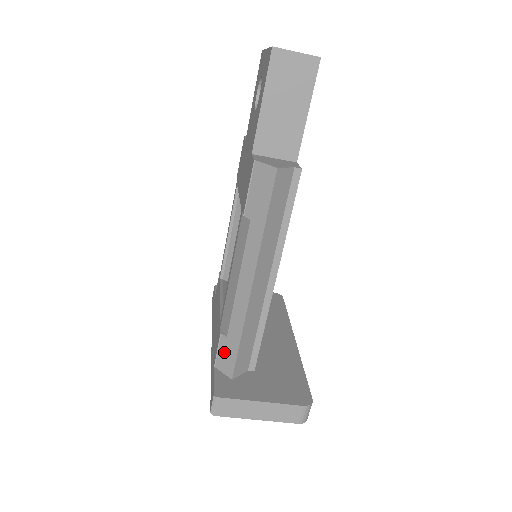
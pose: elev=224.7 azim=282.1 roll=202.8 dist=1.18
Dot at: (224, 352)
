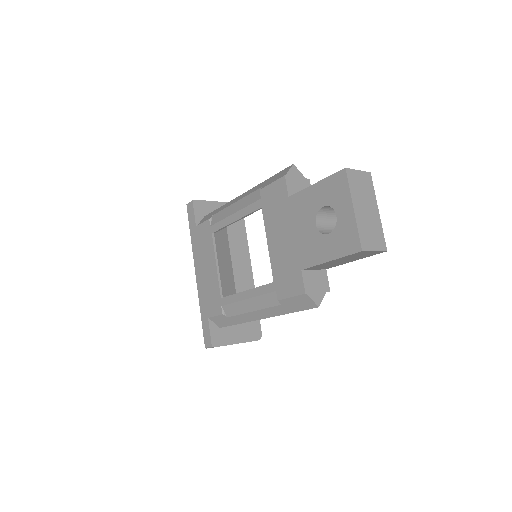
Dot at: (221, 319)
